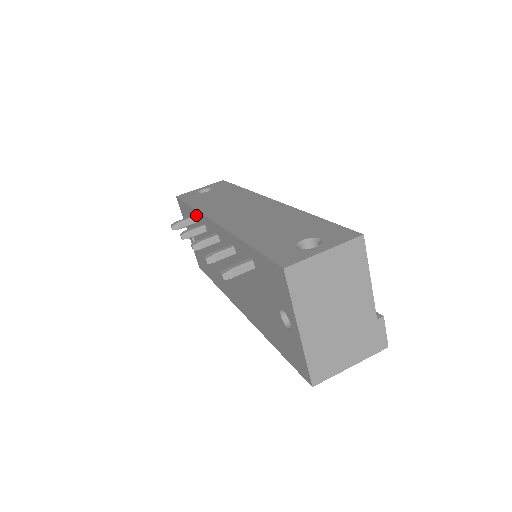
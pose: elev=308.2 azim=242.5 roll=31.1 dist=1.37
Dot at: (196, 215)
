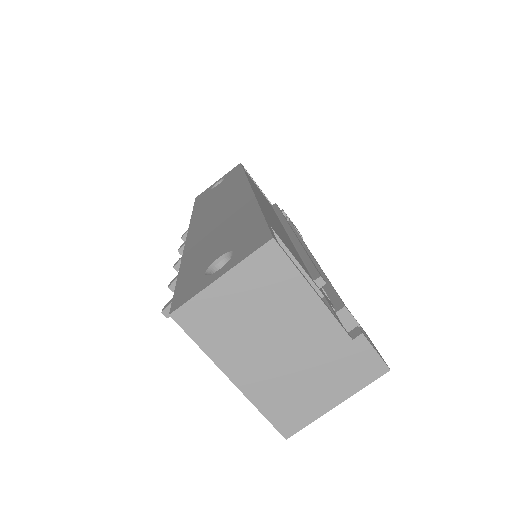
Dot at: occluded
